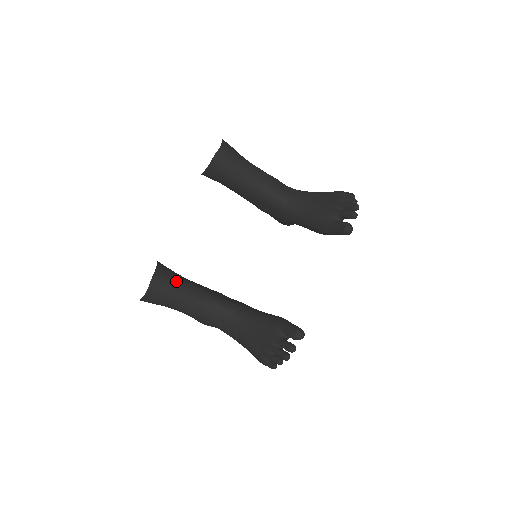
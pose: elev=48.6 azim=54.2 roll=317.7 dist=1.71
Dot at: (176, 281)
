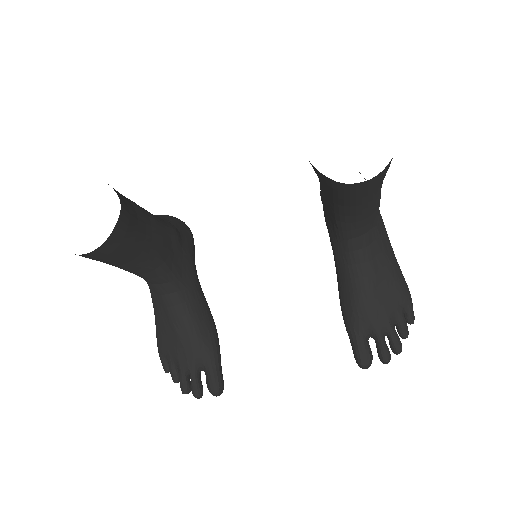
Dot at: (128, 250)
